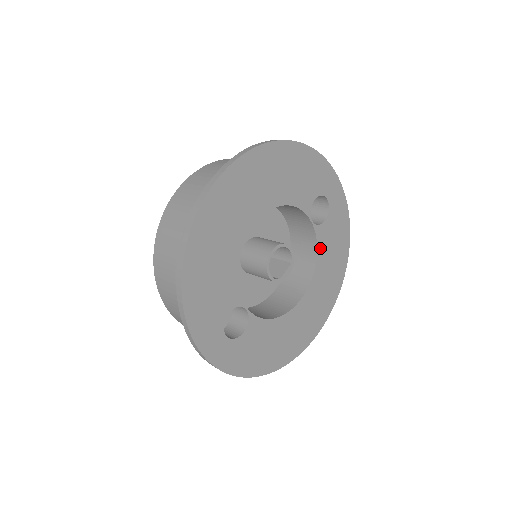
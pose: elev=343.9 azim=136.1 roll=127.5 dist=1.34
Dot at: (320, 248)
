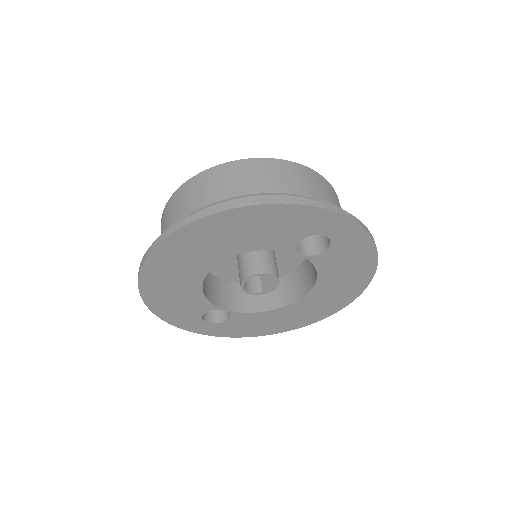
Dot at: (321, 269)
